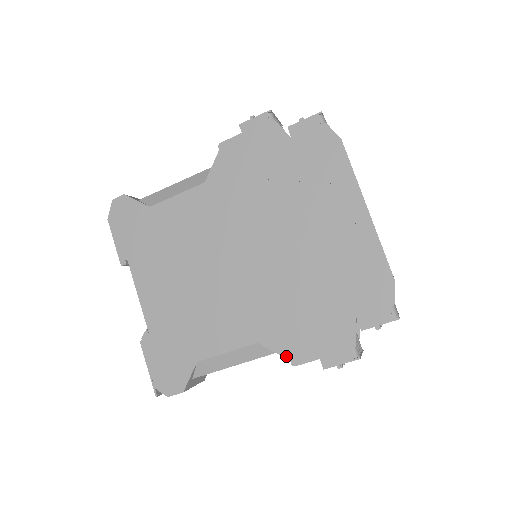
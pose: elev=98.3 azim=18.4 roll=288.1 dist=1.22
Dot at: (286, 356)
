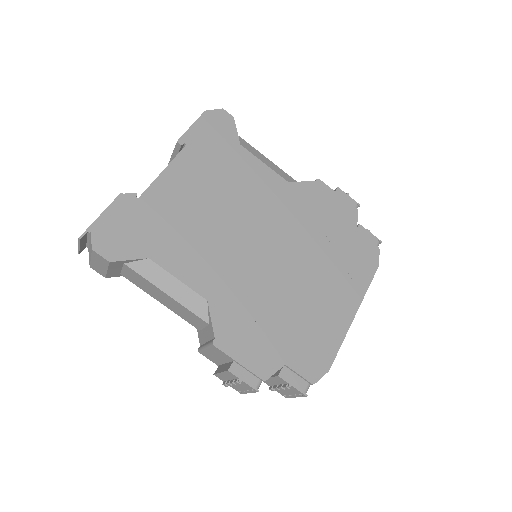
Dot at: (216, 332)
